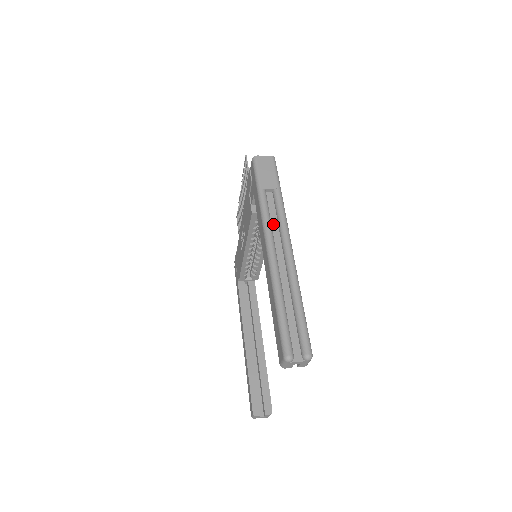
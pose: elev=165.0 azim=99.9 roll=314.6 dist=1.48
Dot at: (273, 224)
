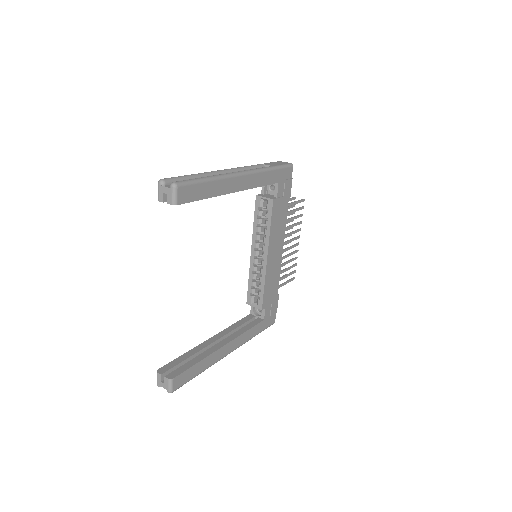
Dot at: occluded
